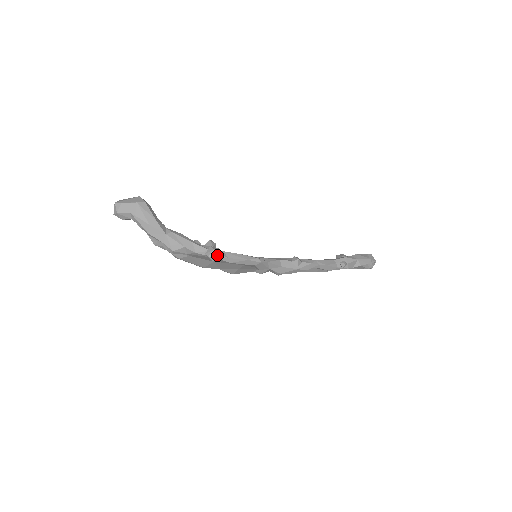
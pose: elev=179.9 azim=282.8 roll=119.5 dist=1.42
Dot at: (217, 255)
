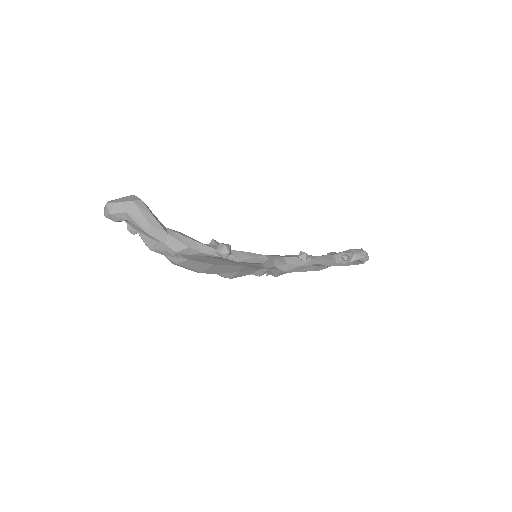
Dot at: (229, 251)
